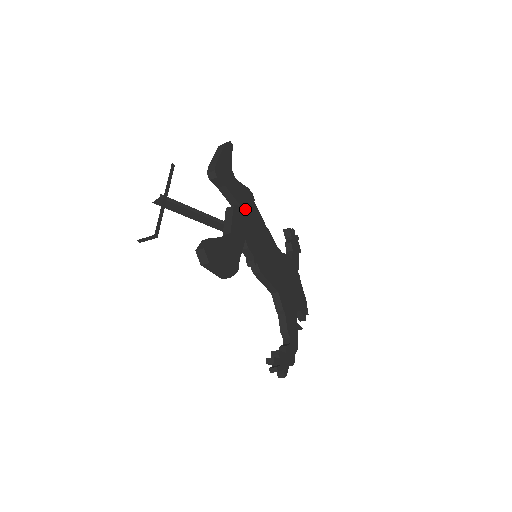
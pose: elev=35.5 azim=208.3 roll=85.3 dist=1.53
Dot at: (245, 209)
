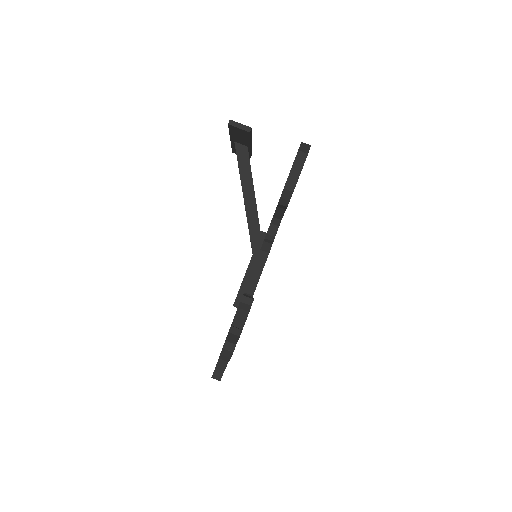
Dot at: occluded
